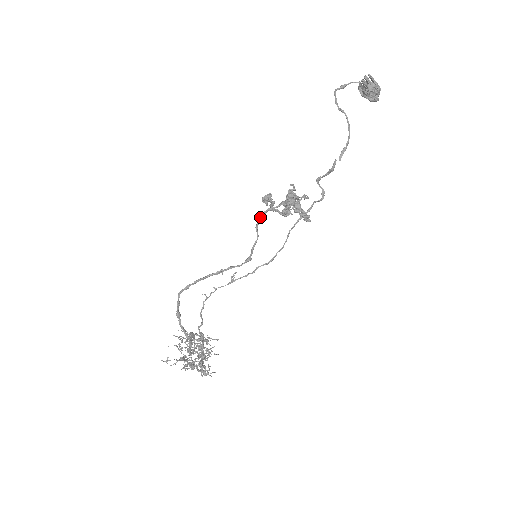
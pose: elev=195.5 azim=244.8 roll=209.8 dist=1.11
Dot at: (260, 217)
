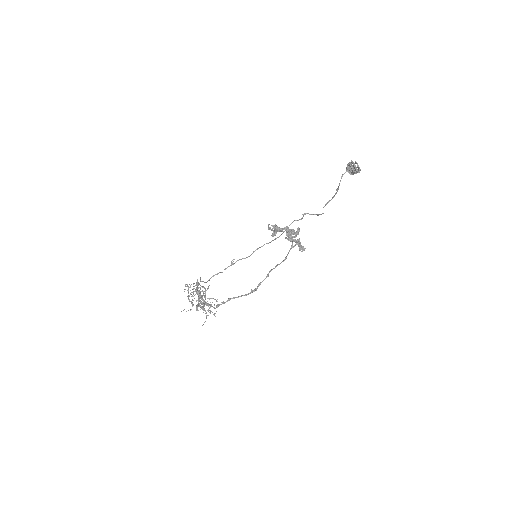
Dot at: occluded
